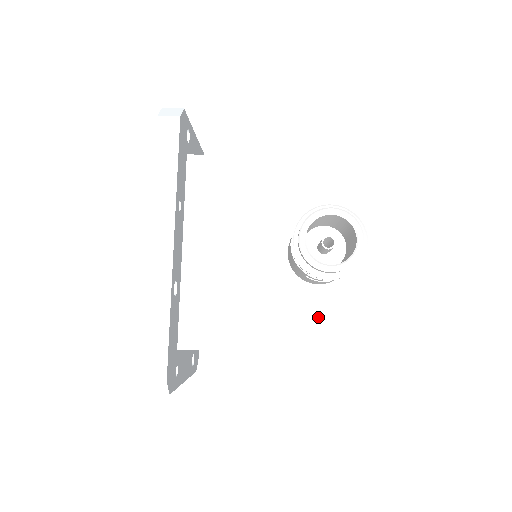
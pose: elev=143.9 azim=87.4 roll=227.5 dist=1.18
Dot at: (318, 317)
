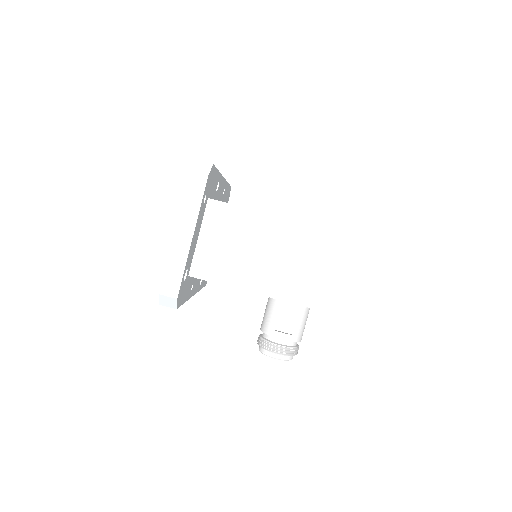
Dot at: occluded
